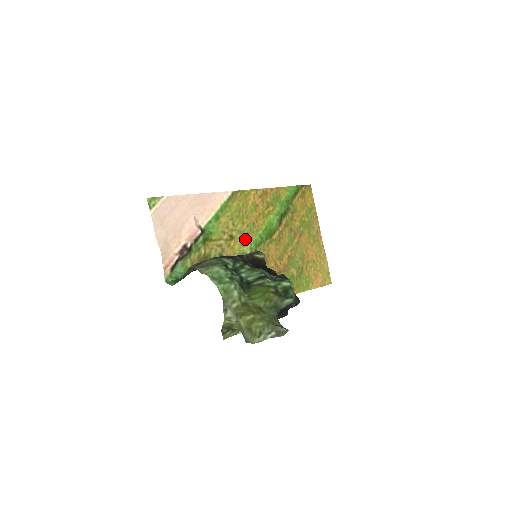
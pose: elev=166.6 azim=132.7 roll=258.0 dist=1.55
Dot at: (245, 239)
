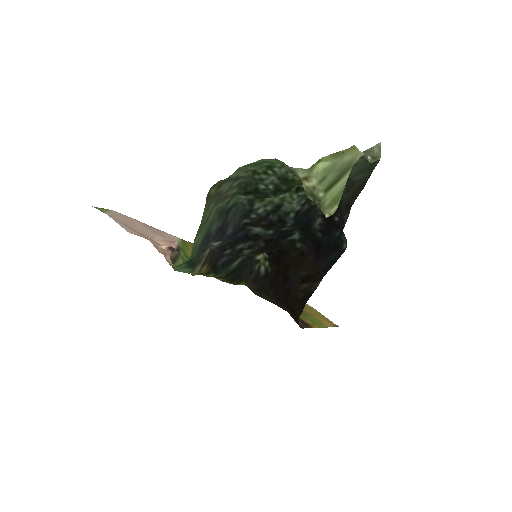
Dot at: occluded
